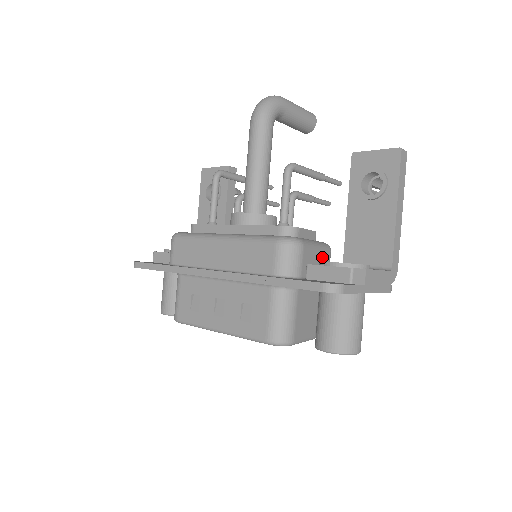
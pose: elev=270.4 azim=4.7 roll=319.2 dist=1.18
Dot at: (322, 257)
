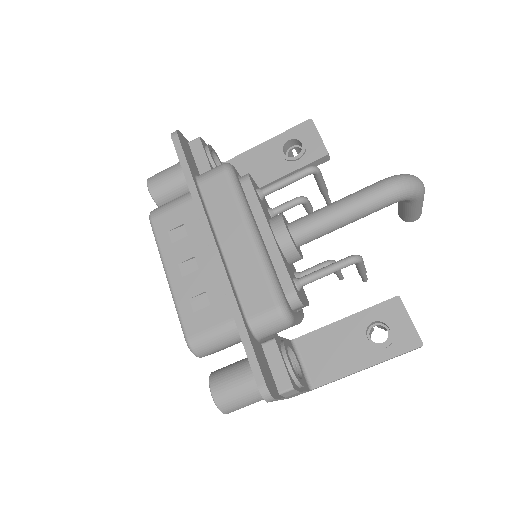
Dot at: occluded
